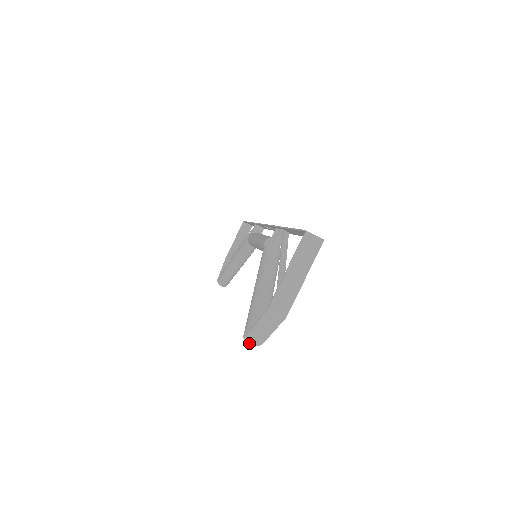
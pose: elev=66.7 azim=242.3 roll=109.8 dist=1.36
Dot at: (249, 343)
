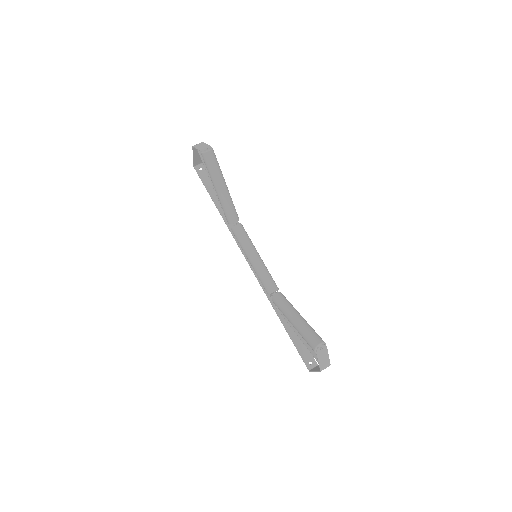
Dot at: (208, 151)
